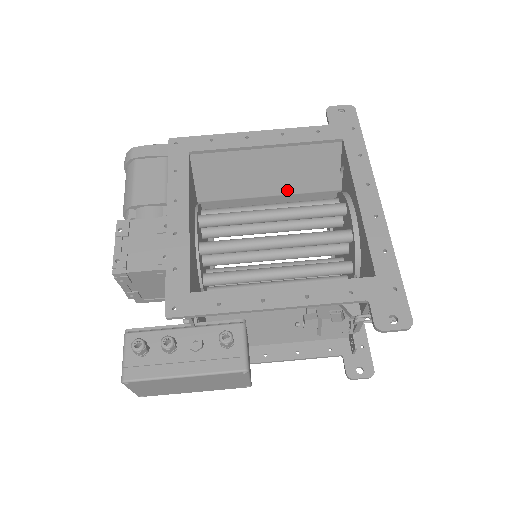
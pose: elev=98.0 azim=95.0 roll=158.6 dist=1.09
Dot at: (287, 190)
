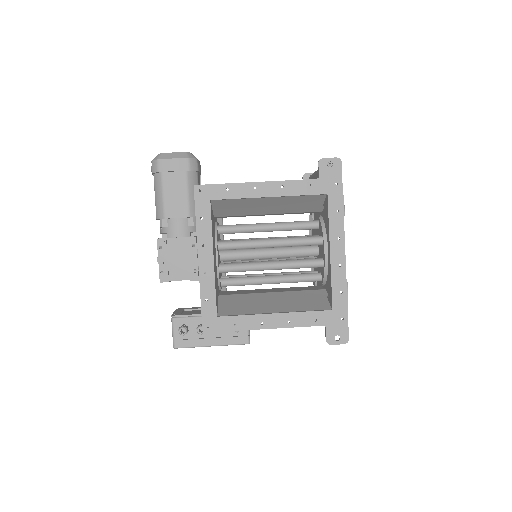
Dot at: (282, 212)
